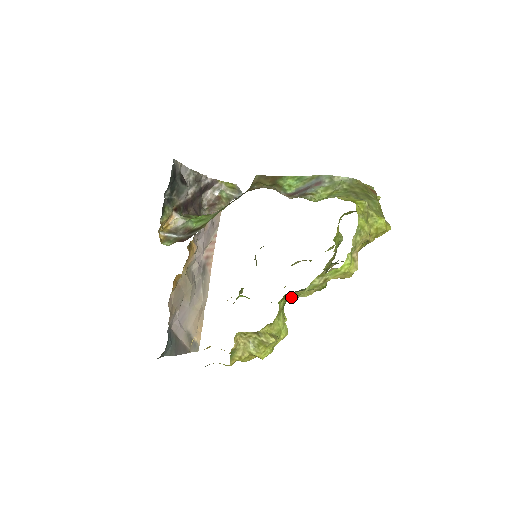
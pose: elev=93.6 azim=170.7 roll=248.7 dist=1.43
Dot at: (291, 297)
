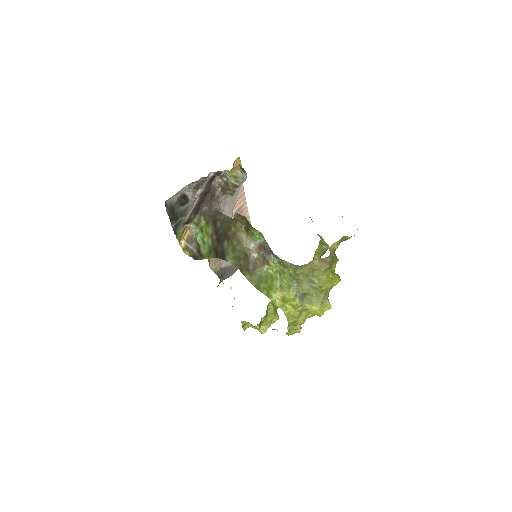
Dot at: occluded
